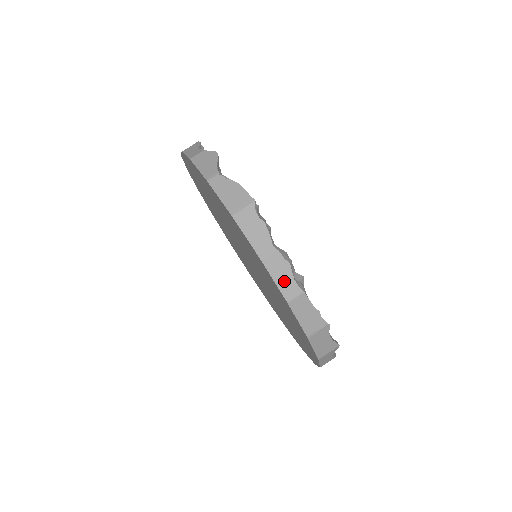
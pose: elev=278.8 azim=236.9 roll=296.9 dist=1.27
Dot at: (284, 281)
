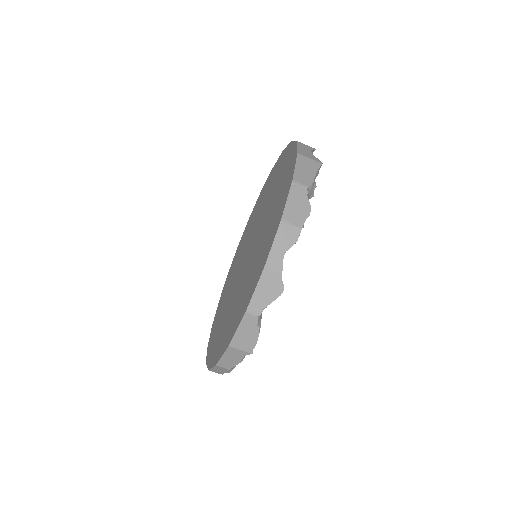
Dot at: (218, 370)
